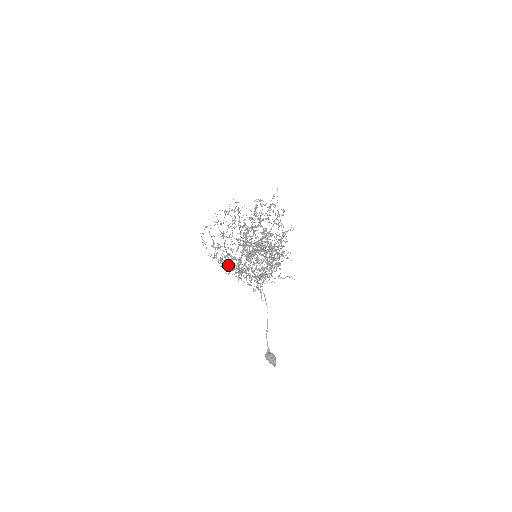
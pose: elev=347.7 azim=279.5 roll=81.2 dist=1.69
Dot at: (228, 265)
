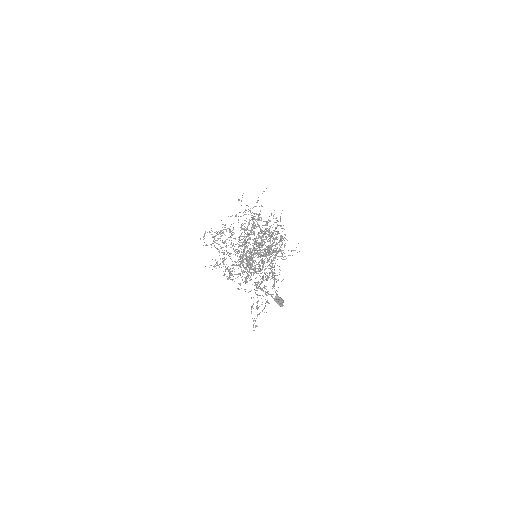
Dot at: (227, 279)
